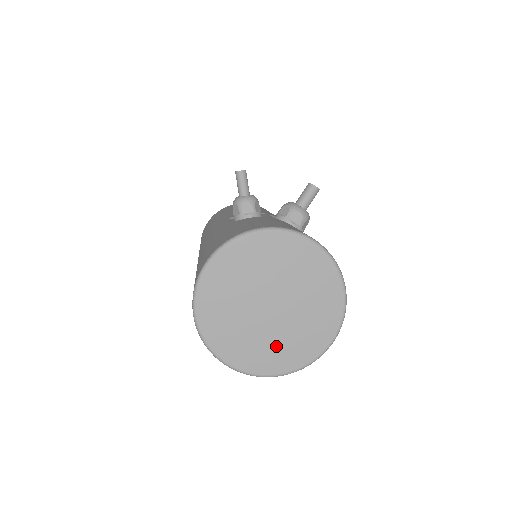
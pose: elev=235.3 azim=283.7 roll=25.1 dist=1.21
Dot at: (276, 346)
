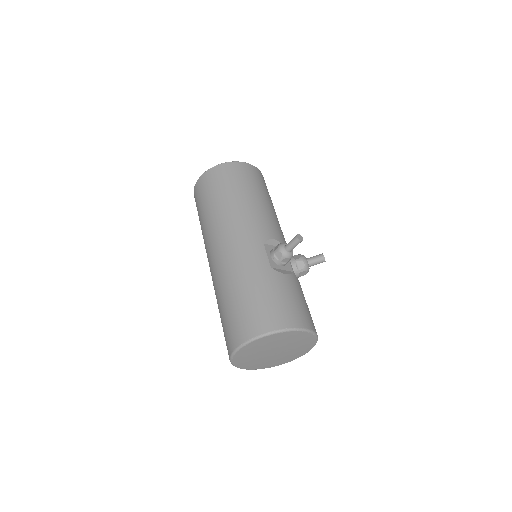
Dot at: (260, 363)
